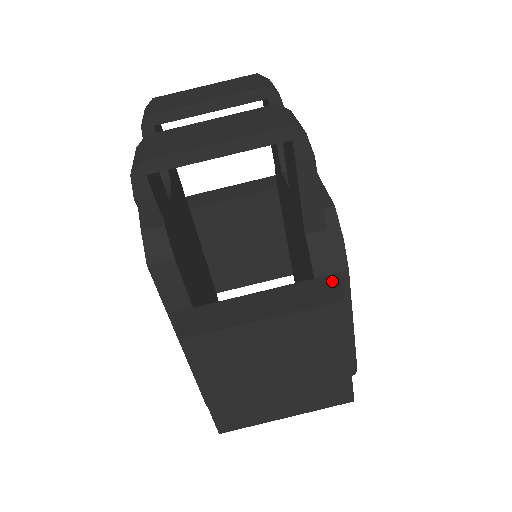
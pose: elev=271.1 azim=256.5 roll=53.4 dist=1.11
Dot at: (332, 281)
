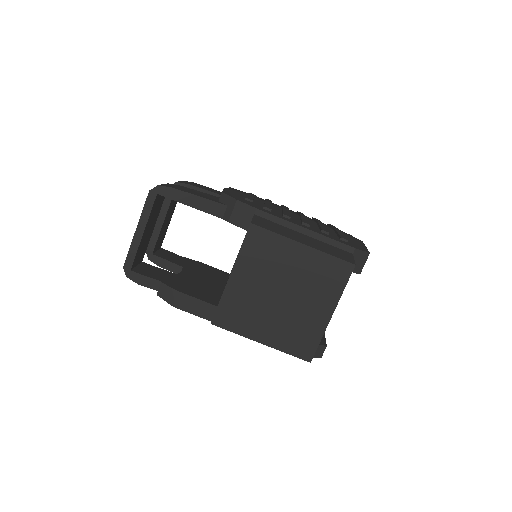
Dot at: occluded
